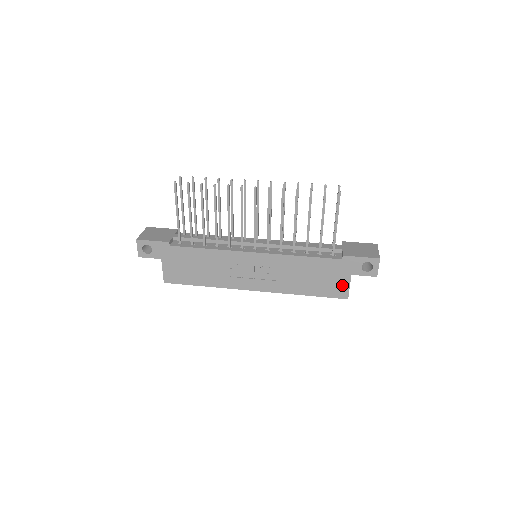
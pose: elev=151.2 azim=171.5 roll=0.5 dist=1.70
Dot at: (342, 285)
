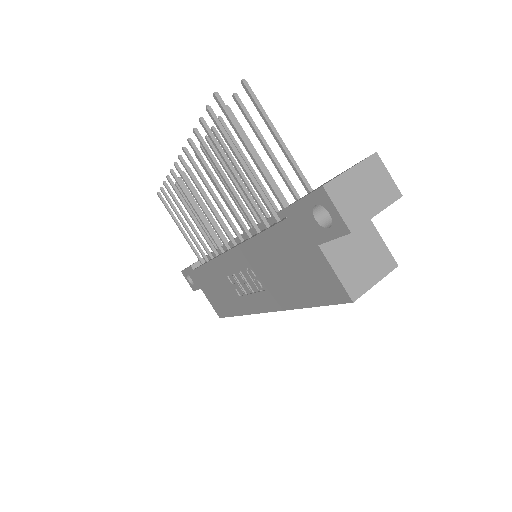
Dot at: (324, 273)
